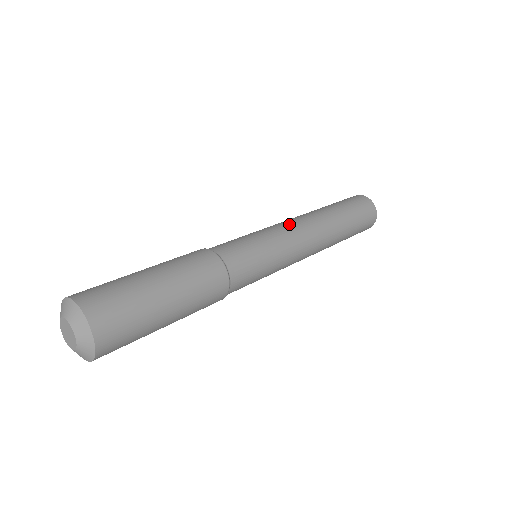
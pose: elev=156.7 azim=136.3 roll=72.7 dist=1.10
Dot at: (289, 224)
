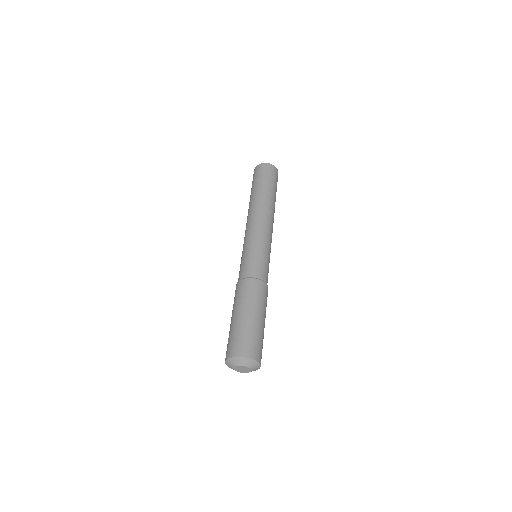
Dot at: (261, 225)
